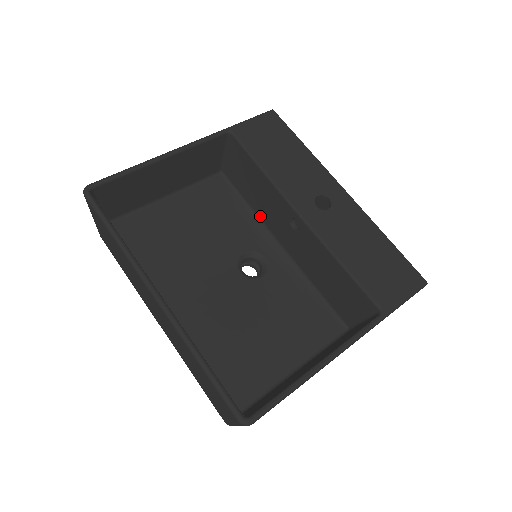
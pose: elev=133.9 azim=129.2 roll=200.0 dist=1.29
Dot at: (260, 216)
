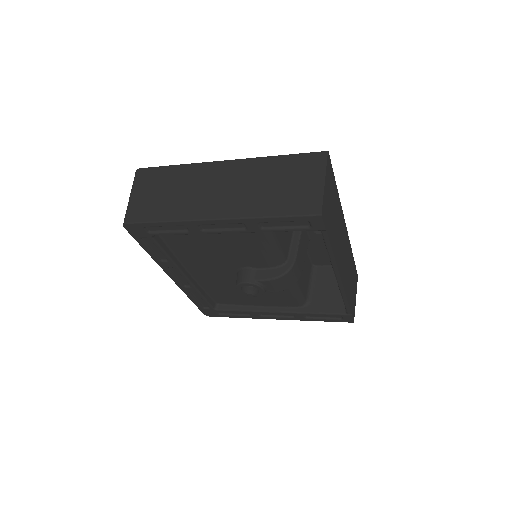
Dot at: occluded
